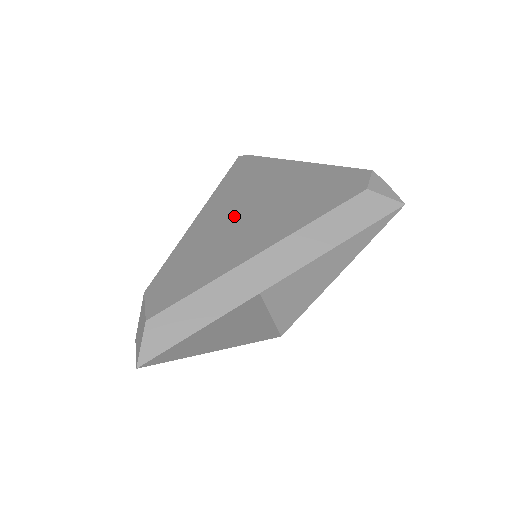
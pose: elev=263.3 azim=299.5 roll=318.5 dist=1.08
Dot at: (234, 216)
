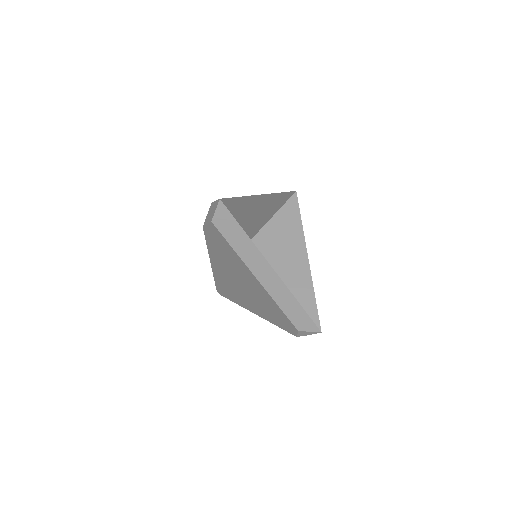
Dot at: occluded
